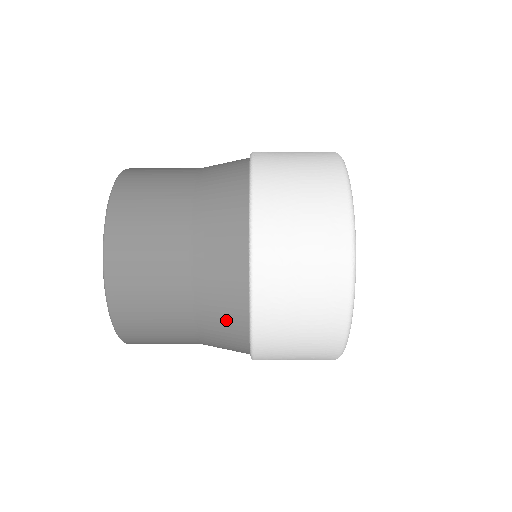
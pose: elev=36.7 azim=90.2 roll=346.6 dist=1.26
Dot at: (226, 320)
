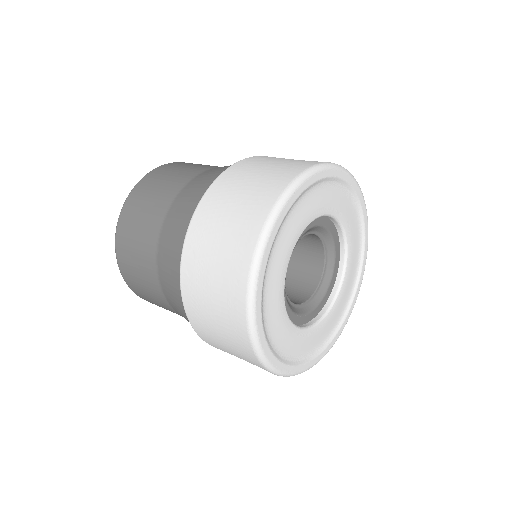
Dot at: occluded
